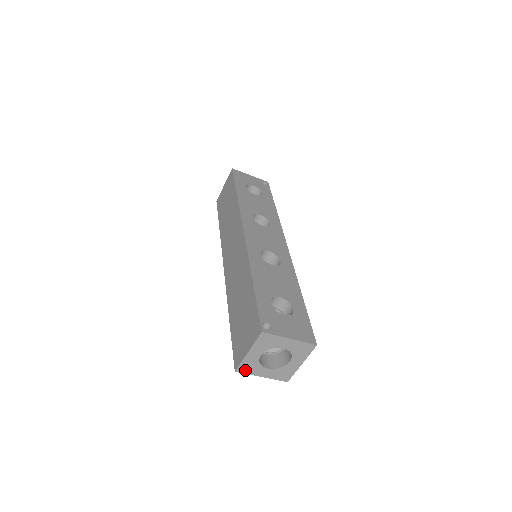
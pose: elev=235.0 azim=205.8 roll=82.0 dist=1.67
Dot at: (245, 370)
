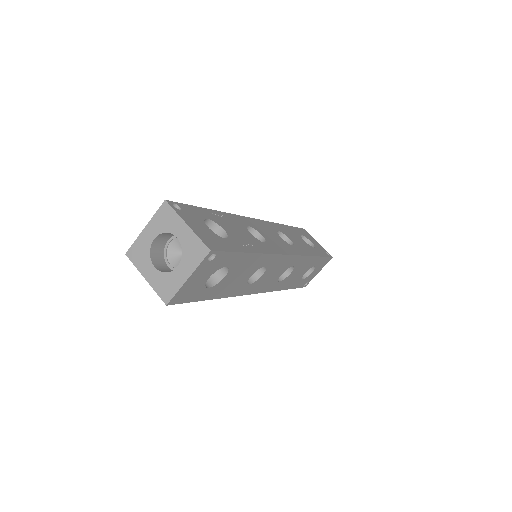
Dot at: (134, 257)
